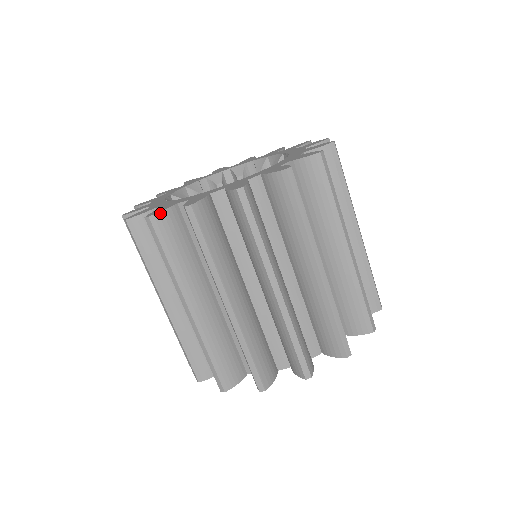
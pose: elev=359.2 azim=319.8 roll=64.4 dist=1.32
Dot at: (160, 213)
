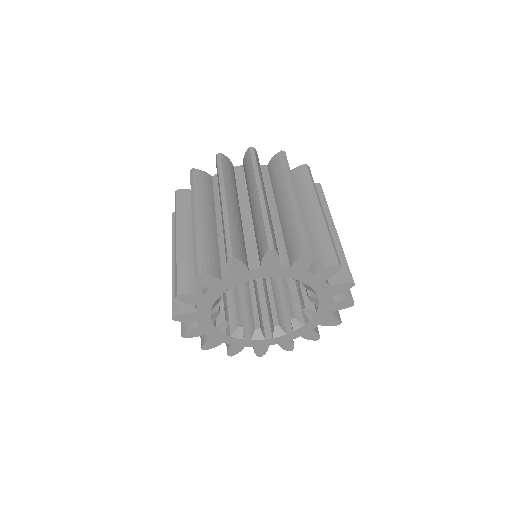
Dot at: (226, 157)
